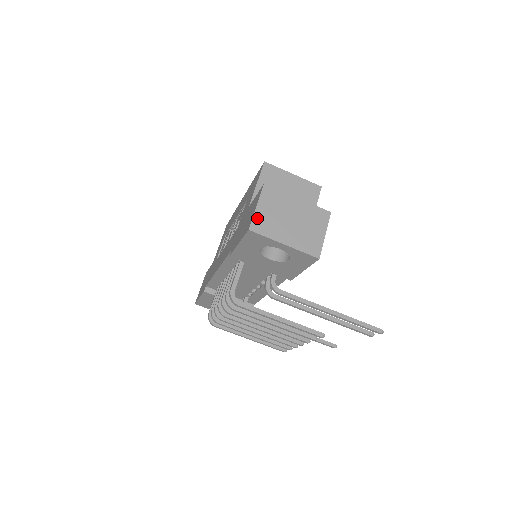
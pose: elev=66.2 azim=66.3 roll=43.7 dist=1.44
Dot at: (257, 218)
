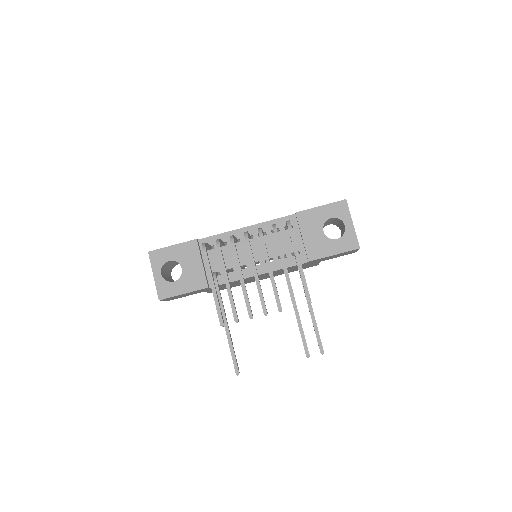
Dot at: occluded
